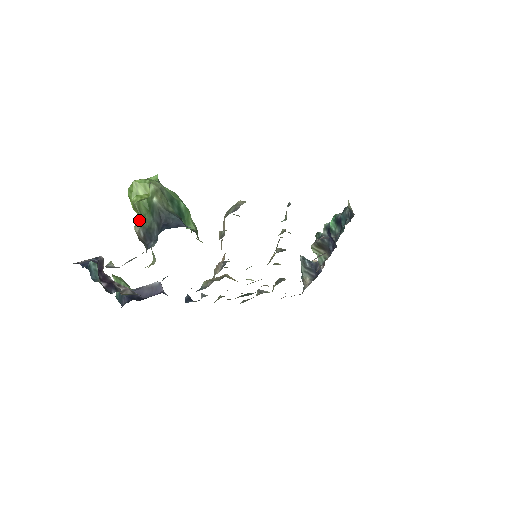
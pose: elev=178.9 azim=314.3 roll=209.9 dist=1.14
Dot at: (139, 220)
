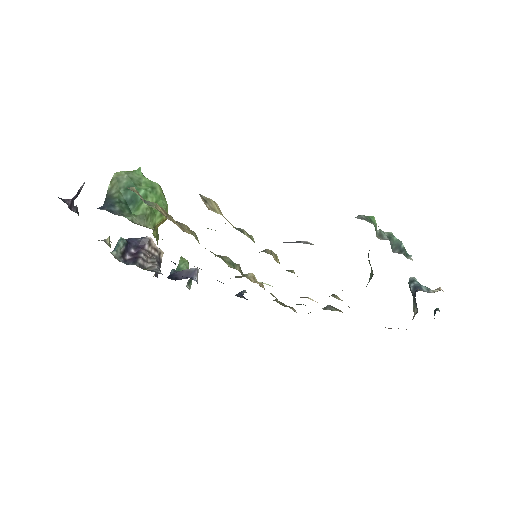
Dot at: occluded
